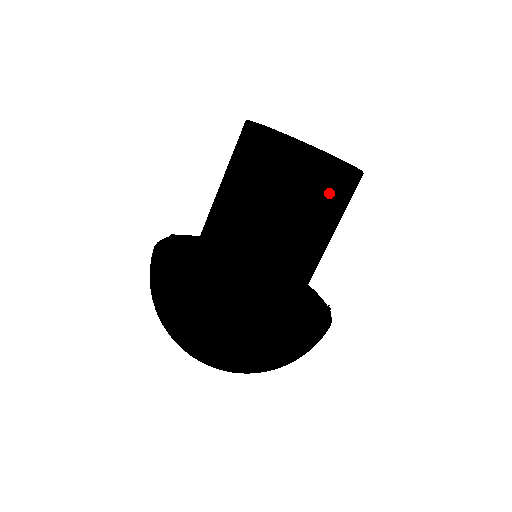
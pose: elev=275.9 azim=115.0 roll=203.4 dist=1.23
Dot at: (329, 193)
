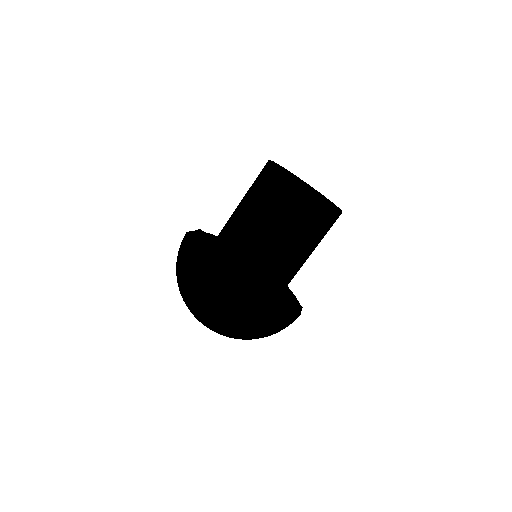
Dot at: (313, 219)
